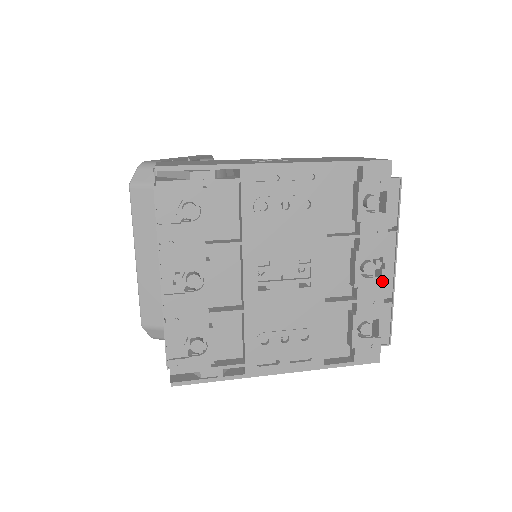
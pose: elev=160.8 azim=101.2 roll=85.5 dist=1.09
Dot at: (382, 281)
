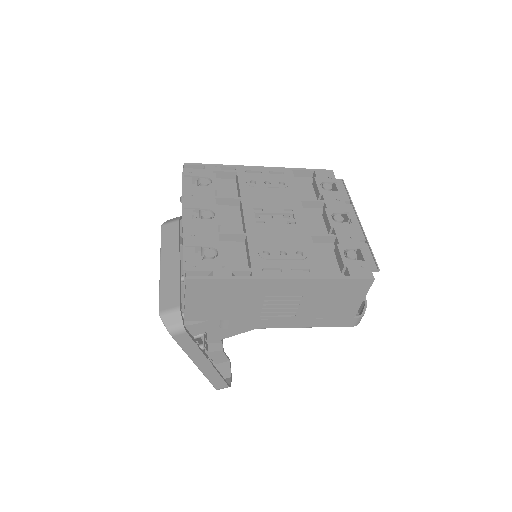
Dot at: (352, 225)
